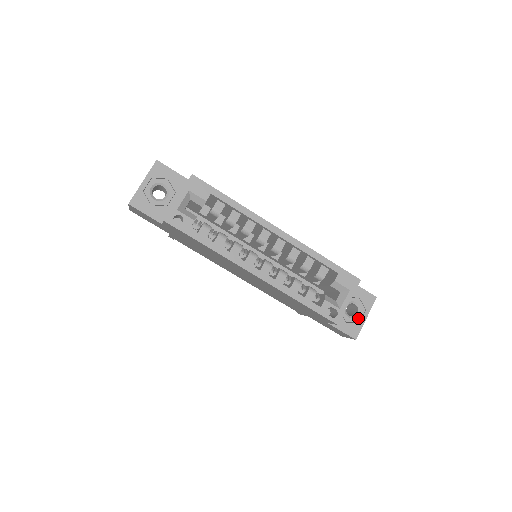
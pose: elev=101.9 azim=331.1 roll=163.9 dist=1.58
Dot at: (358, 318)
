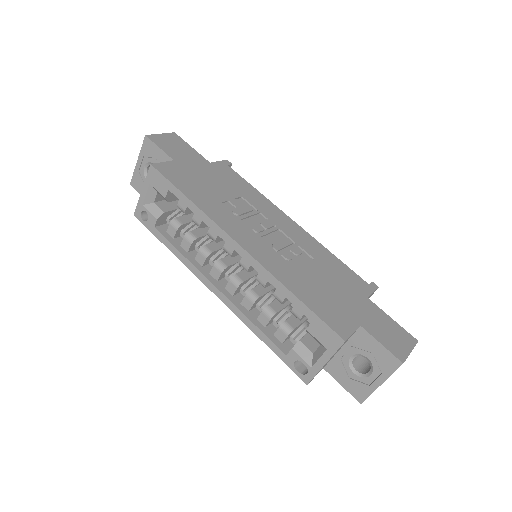
Dot at: (368, 379)
